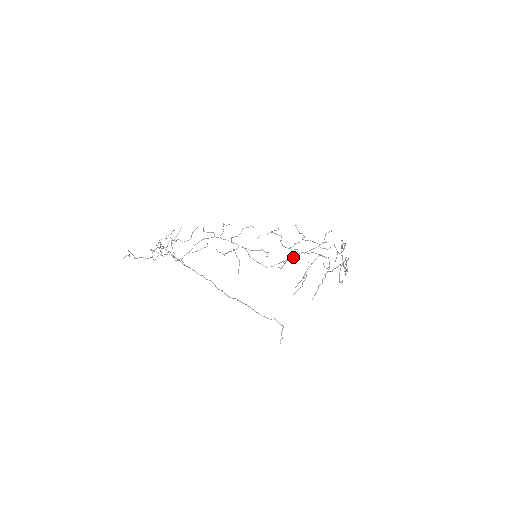
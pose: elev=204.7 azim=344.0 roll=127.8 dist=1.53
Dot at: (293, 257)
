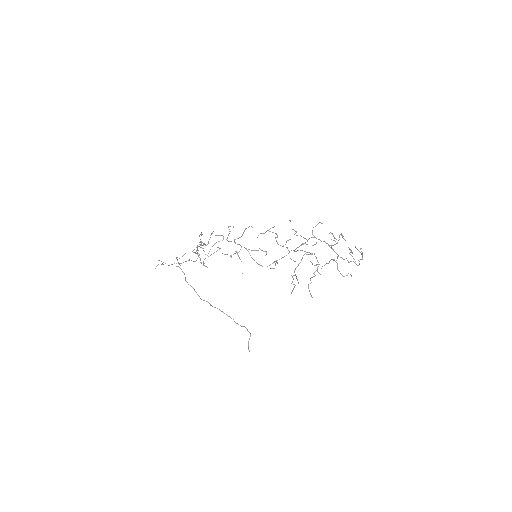
Dot at: (286, 255)
